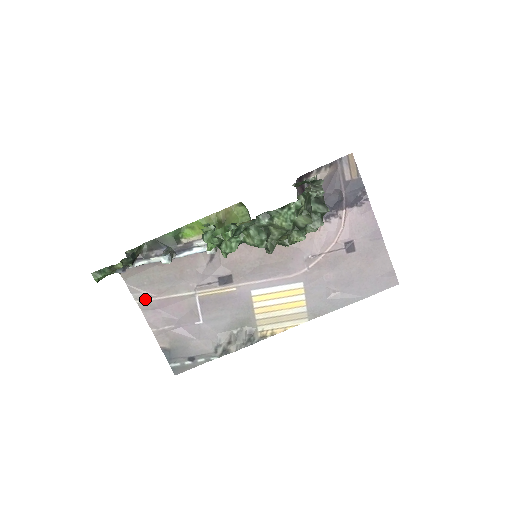
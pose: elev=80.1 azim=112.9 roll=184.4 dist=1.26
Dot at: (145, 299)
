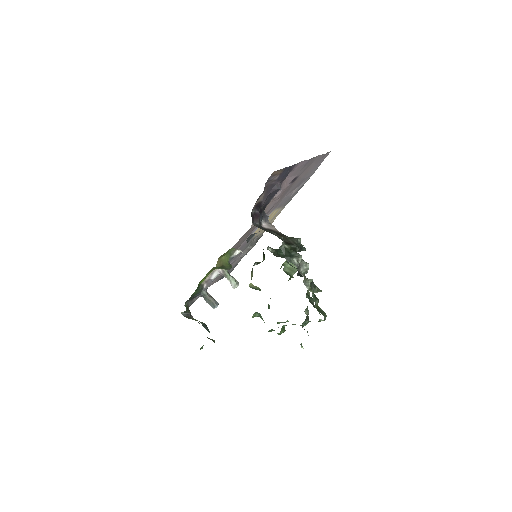
Dot at: occluded
